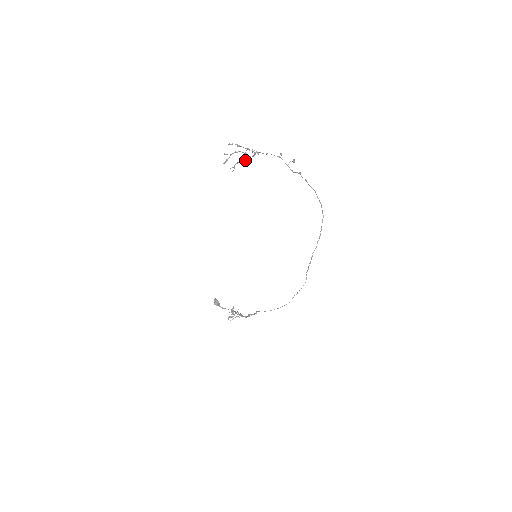
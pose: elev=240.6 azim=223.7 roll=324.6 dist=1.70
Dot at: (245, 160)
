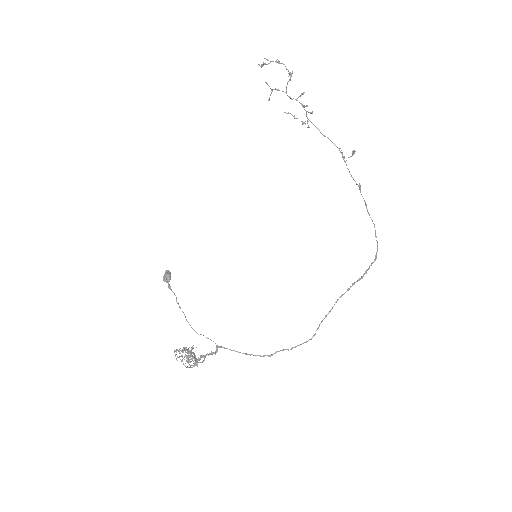
Dot at: (289, 97)
